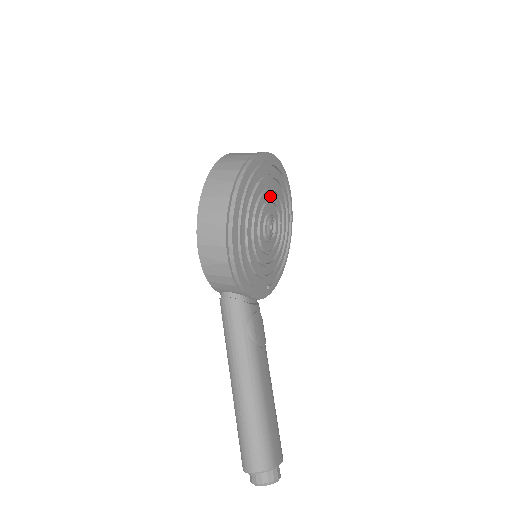
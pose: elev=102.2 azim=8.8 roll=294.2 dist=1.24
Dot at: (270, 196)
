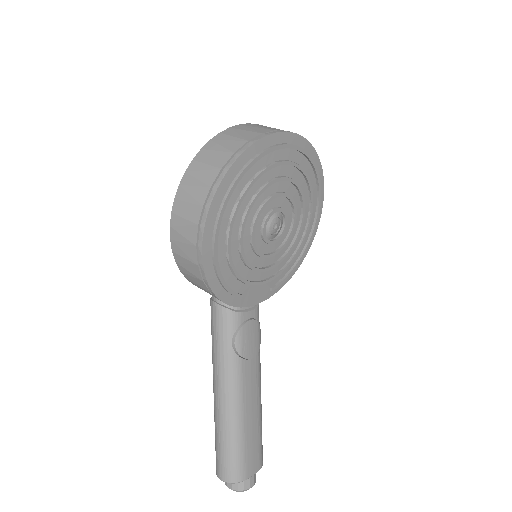
Dot at: (276, 188)
